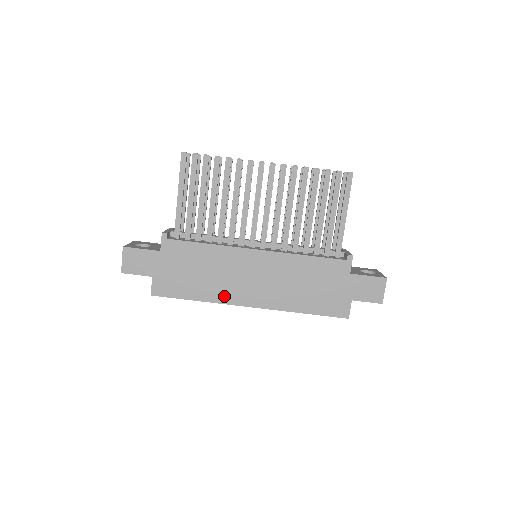
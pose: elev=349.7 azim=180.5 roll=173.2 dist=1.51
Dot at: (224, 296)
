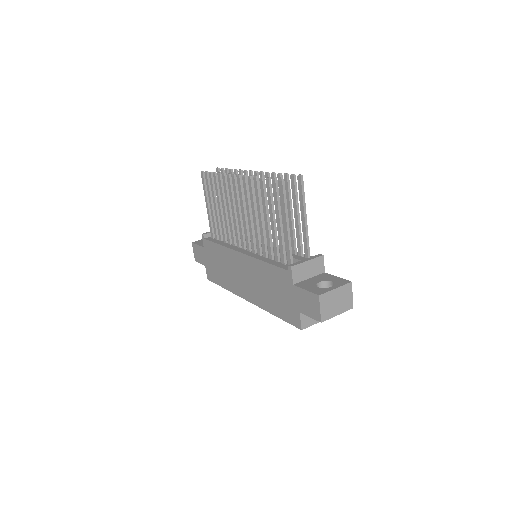
Dot at: (234, 288)
